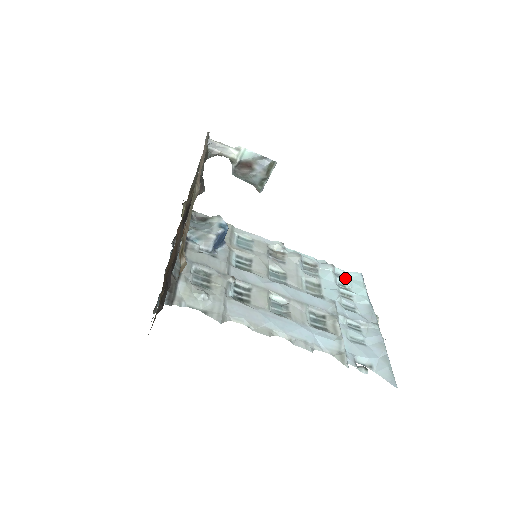
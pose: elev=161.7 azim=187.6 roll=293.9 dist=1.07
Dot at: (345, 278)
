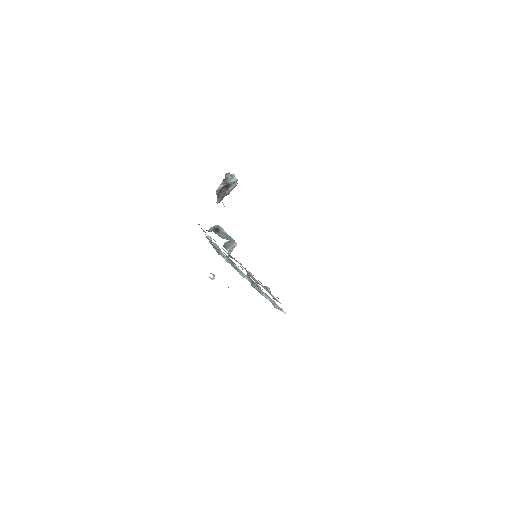
Dot at: (218, 254)
